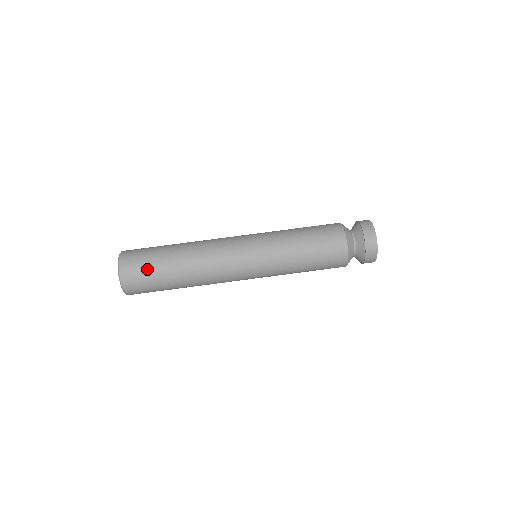
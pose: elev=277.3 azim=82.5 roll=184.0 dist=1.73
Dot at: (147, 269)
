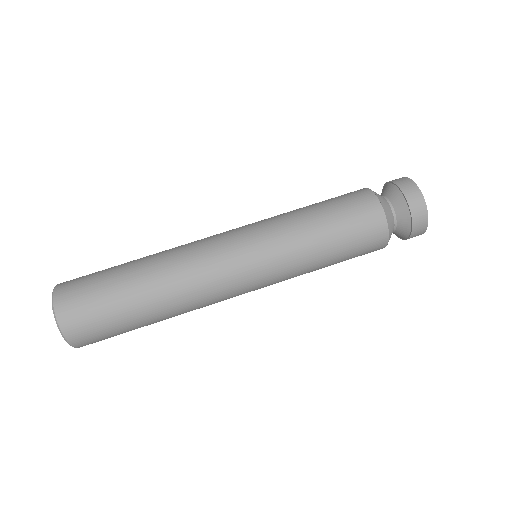
Dot at: (98, 305)
